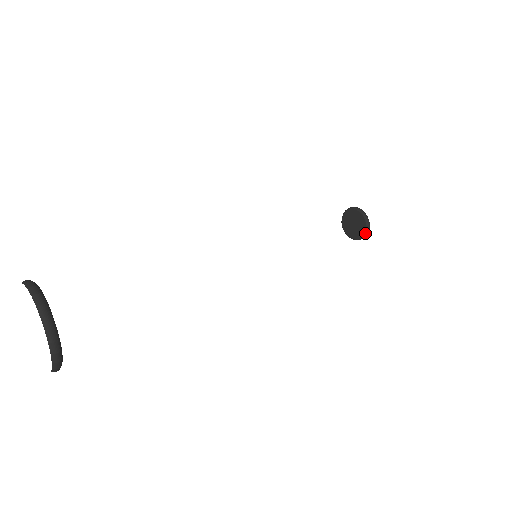
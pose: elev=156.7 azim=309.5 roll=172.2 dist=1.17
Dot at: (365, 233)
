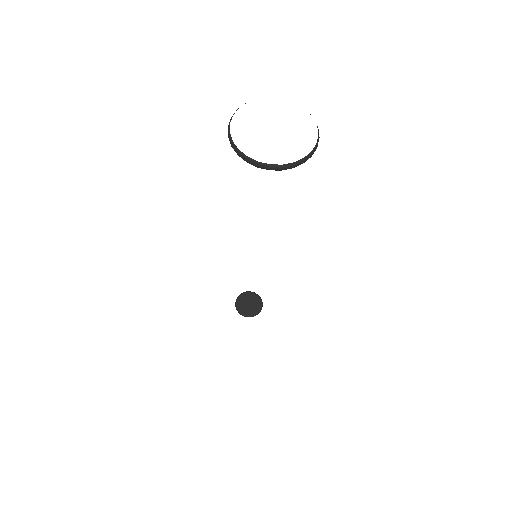
Dot at: (252, 315)
